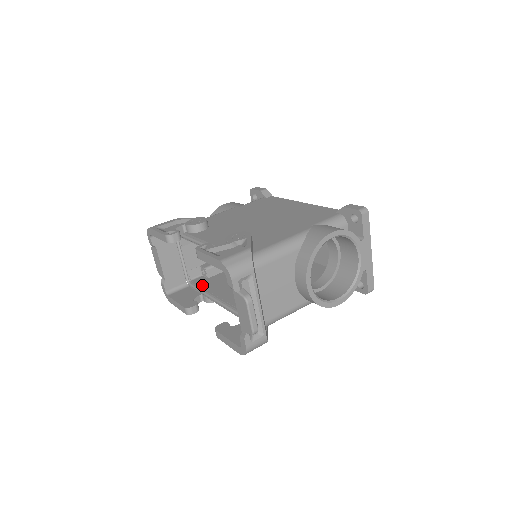
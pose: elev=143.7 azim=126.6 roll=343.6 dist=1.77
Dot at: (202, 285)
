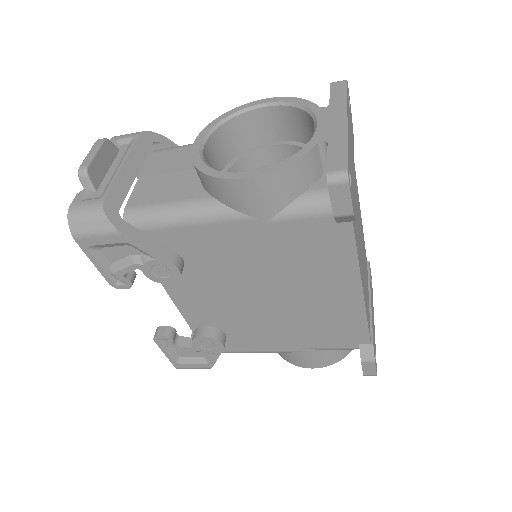
Dot at: occluded
